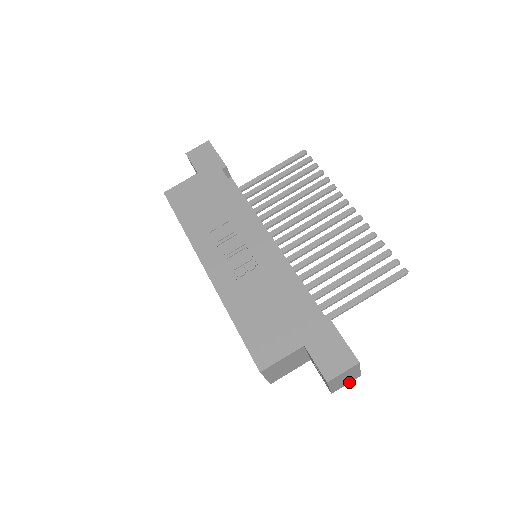
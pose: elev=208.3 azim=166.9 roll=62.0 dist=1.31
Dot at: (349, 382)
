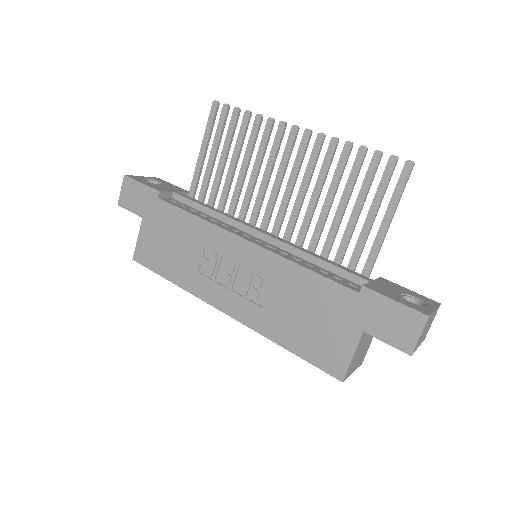
Dot at: (433, 318)
